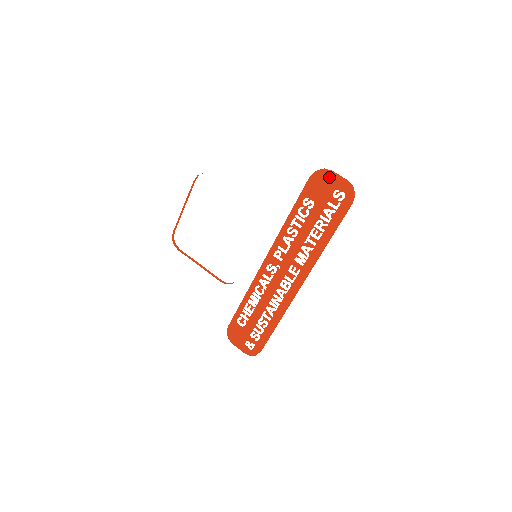
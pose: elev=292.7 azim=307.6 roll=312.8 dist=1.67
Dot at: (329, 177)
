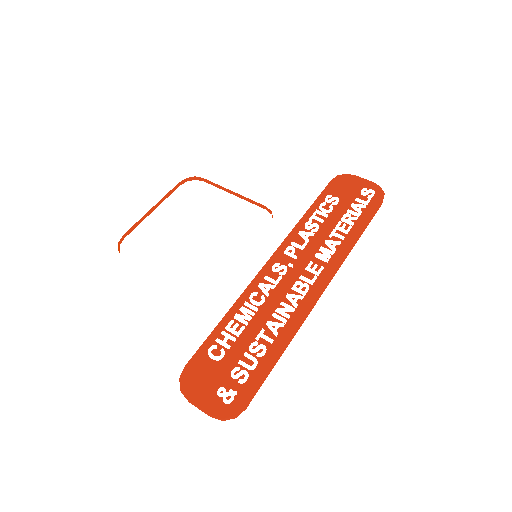
Dot at: (354, 180)
